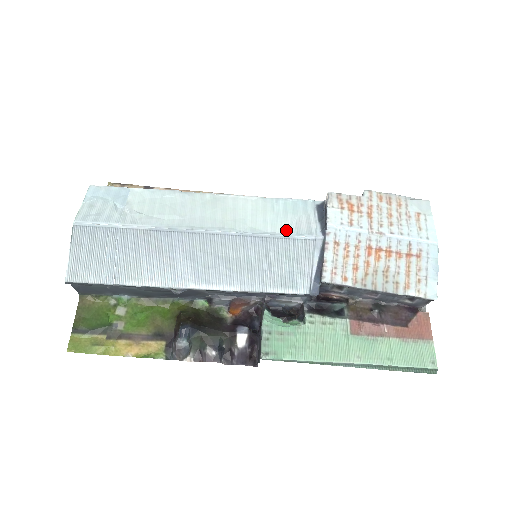
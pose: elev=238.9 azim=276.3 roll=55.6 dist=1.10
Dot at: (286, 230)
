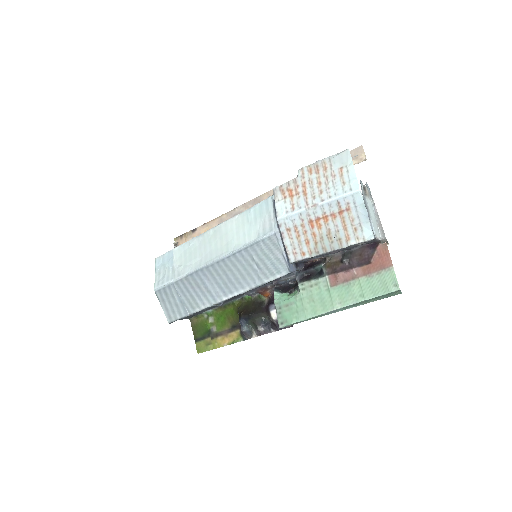
Dot at: (257, 235)
